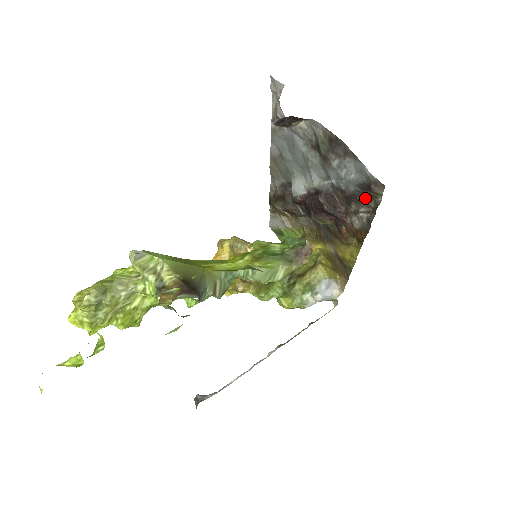
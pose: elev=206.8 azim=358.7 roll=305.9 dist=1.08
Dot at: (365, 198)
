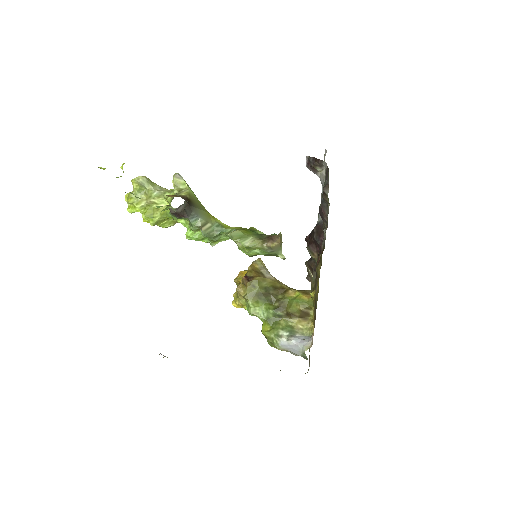
Dot at: (325, 209)
